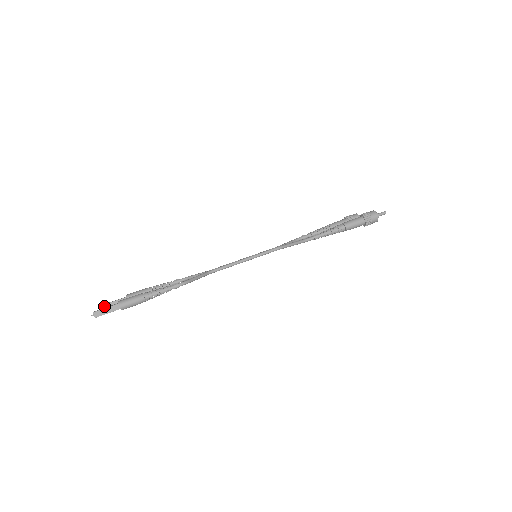
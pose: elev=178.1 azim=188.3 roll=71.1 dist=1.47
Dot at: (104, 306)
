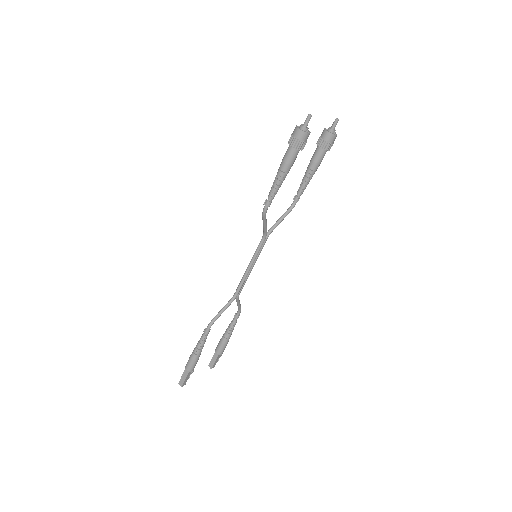
Dot at: (209, 366)
